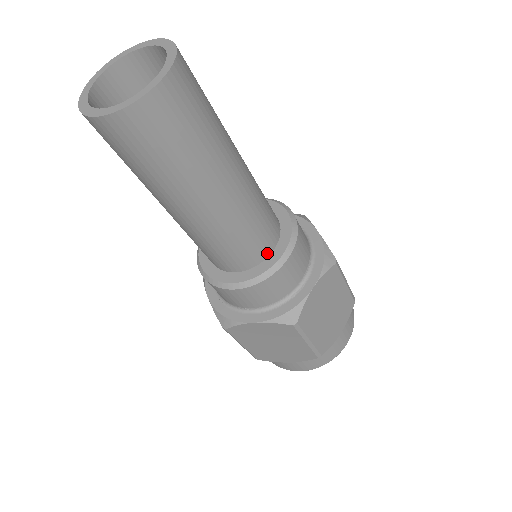
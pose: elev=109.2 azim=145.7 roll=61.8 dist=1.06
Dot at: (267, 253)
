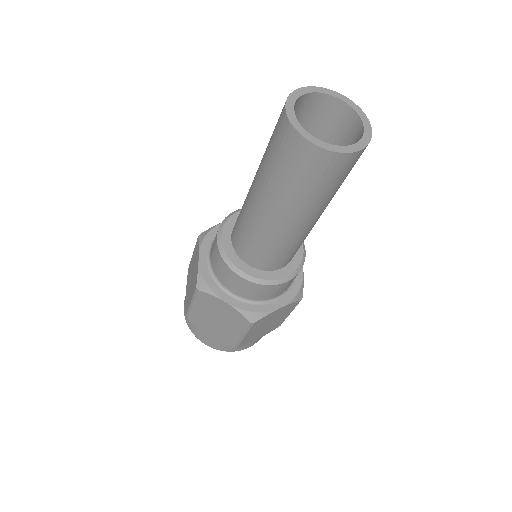
Dot at: (277, 268)
